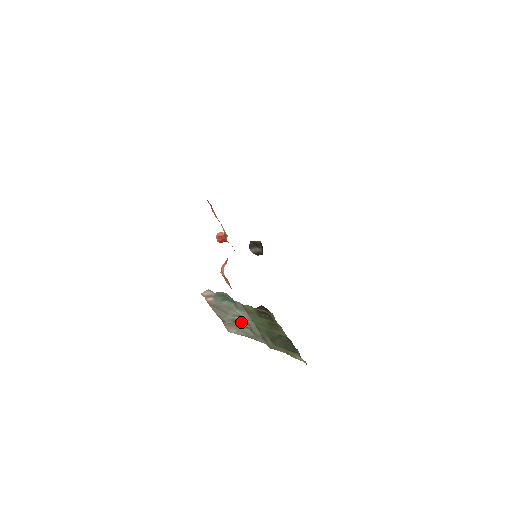
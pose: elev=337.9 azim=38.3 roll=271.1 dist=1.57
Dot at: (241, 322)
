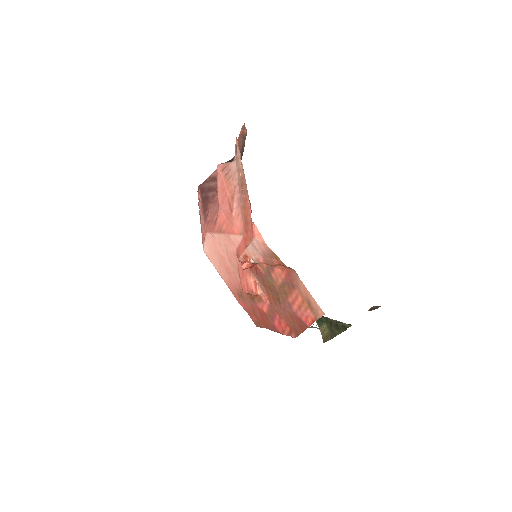
Dot at: occluded
